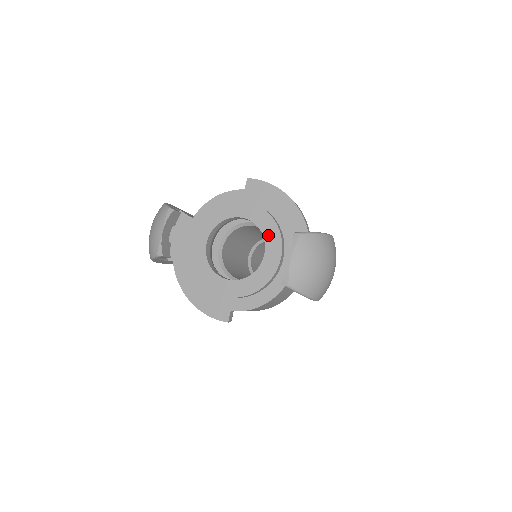
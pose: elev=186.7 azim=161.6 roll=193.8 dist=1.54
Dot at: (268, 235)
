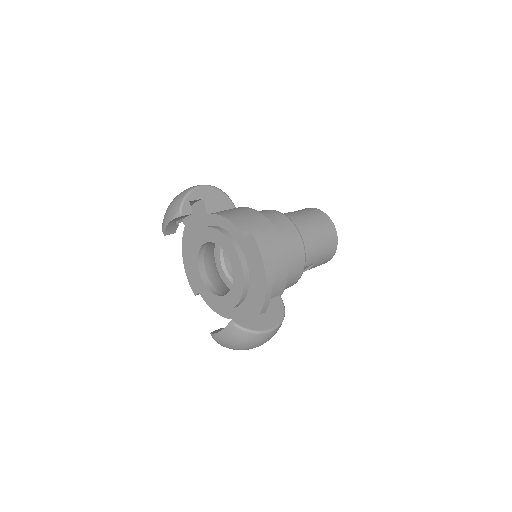
Dot at: (235, 287)
